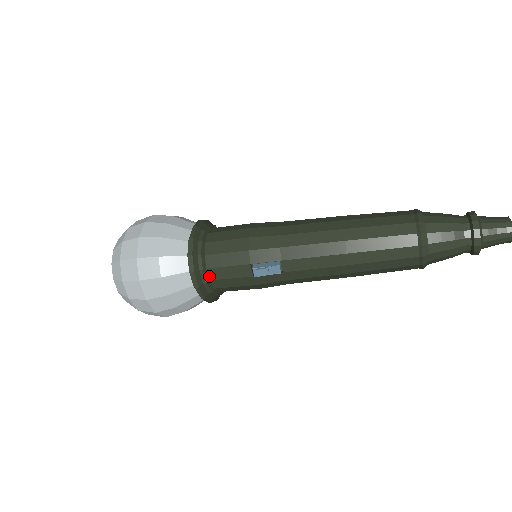
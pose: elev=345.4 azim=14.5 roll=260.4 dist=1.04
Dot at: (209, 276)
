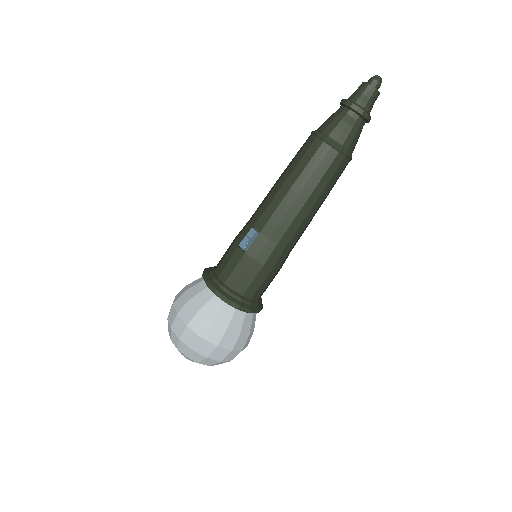
Dot at: (222, 281)
